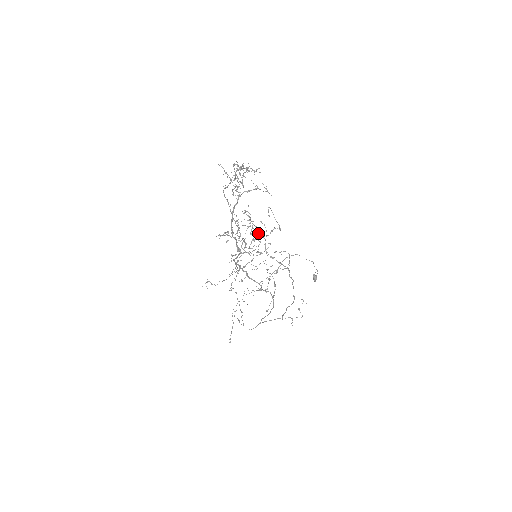
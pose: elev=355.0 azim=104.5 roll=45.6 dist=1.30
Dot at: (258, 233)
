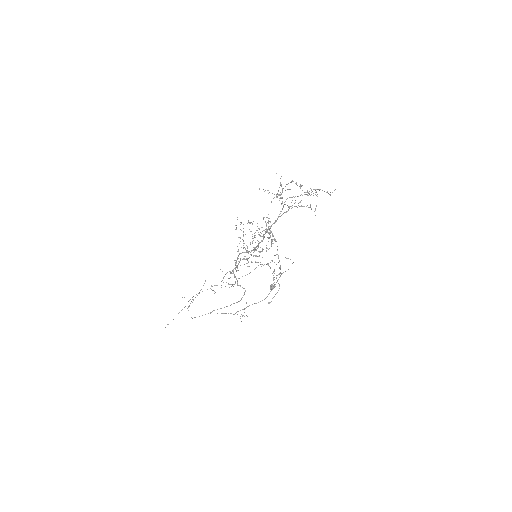
Dot at: occluded
